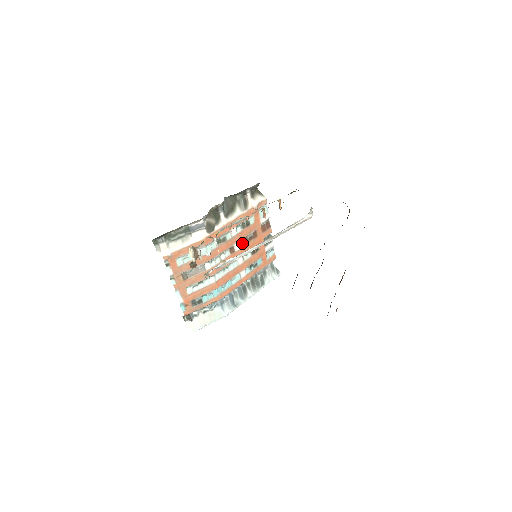
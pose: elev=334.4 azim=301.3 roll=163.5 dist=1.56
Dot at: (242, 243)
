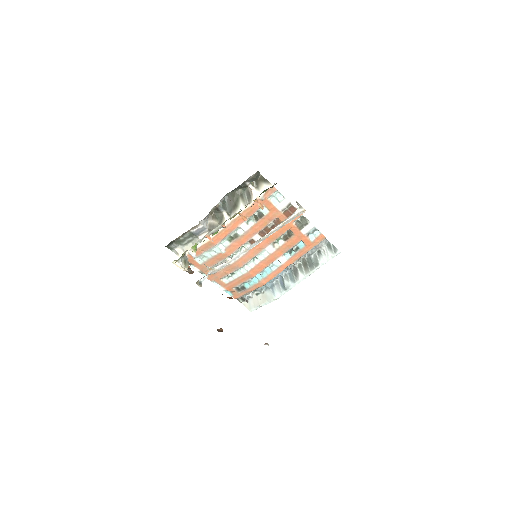
Dot at: (264, 233)
